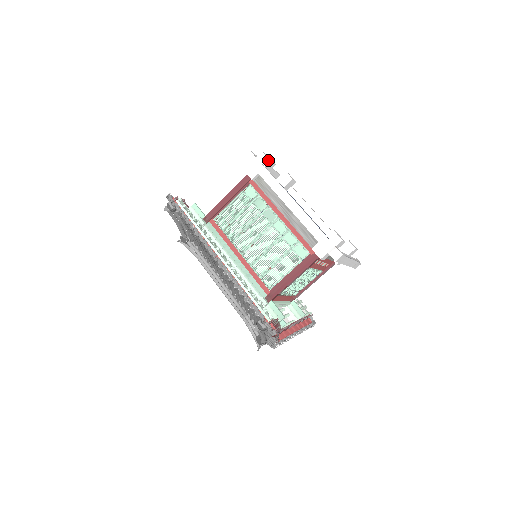
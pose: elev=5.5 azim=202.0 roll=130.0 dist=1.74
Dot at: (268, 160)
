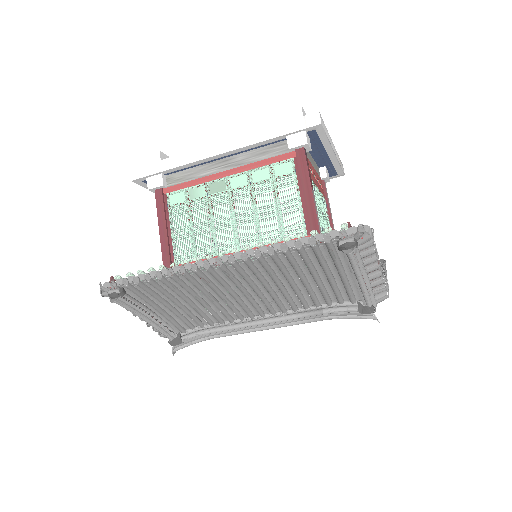
Dot at: (156, 154)
